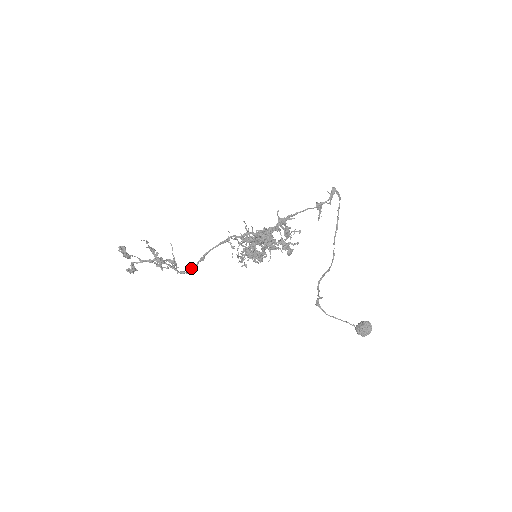
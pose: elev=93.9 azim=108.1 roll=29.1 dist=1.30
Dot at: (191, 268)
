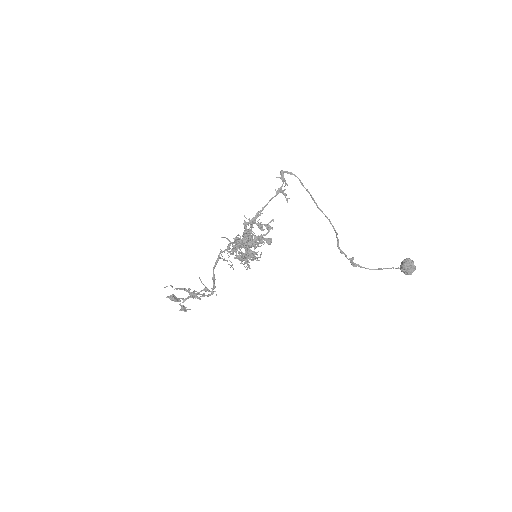
Dot at: (213, 289)
